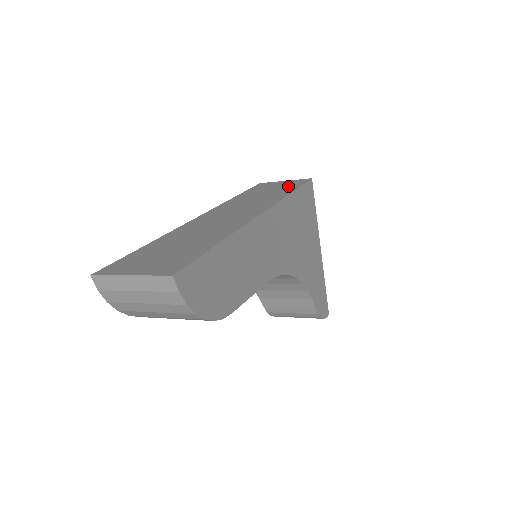
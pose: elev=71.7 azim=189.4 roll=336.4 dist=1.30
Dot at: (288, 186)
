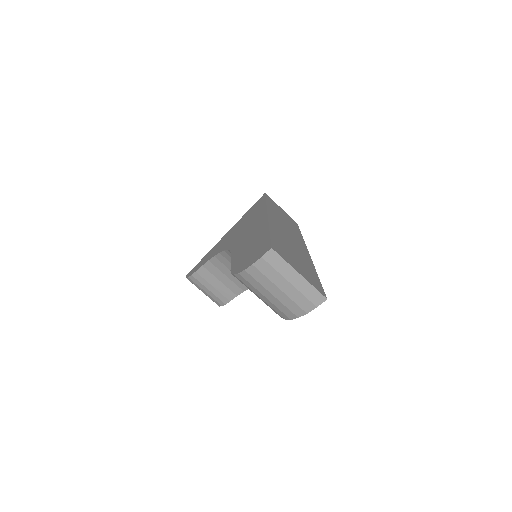
Dot at: (292, 222)
